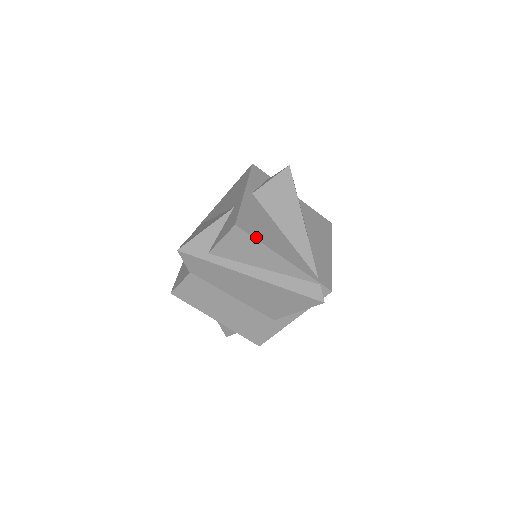
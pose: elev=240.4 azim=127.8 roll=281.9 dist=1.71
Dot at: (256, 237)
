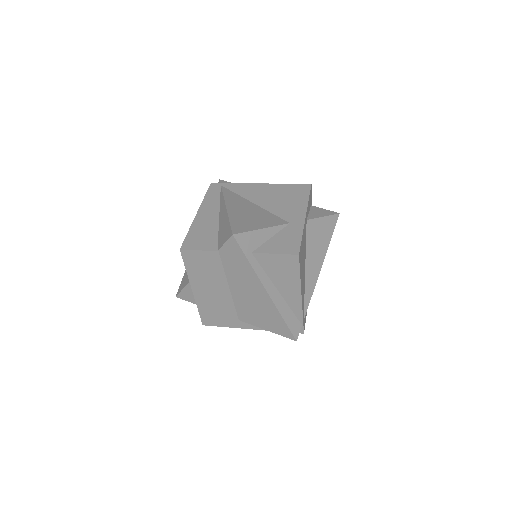
Dot at: (300, 271)
